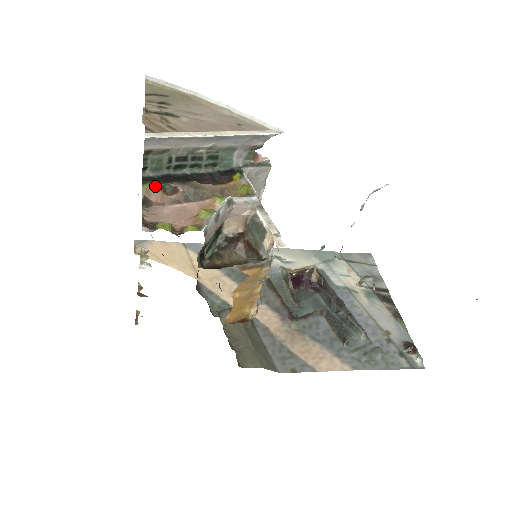
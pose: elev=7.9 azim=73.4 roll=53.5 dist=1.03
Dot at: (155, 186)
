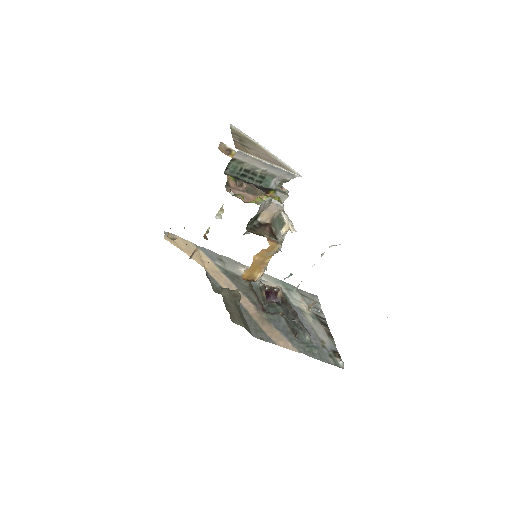
Dot at: (233, 178)
